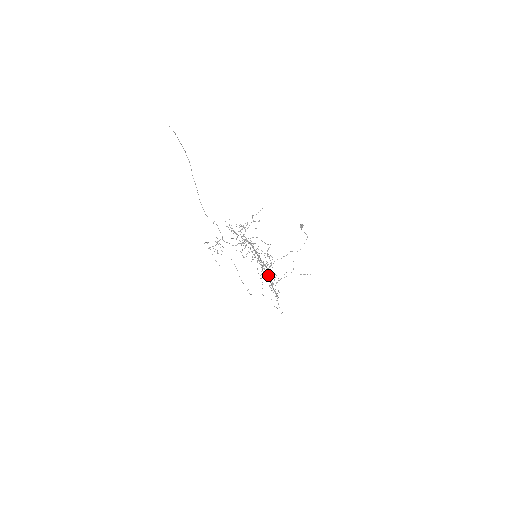
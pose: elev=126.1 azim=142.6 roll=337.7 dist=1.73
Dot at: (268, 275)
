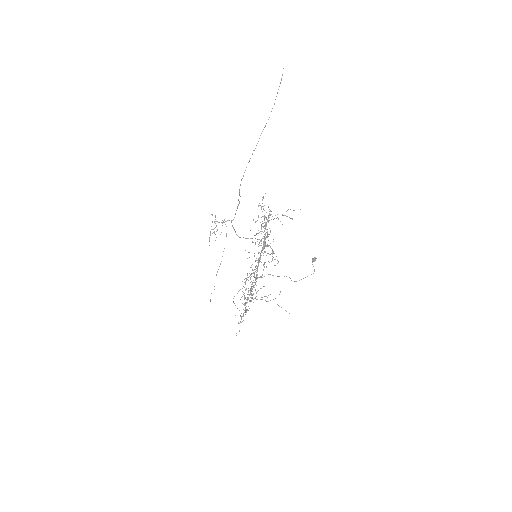
Dot at: occluded
